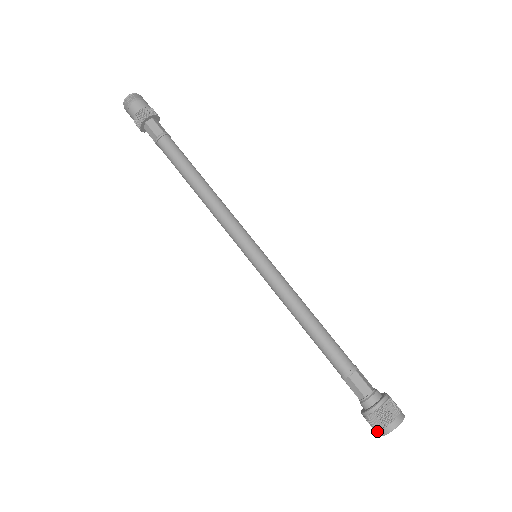
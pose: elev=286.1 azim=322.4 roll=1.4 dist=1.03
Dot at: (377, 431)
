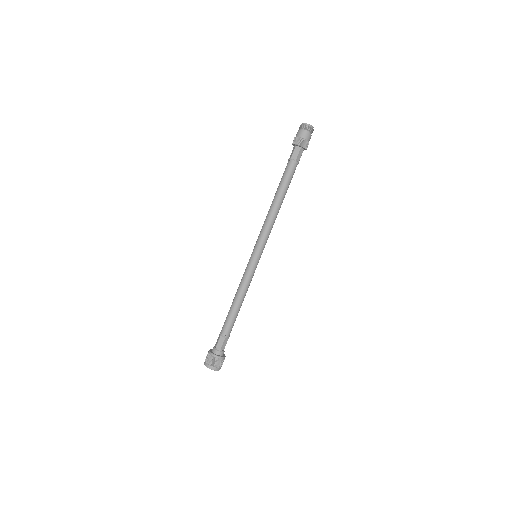
Dot at: (208, 364)
